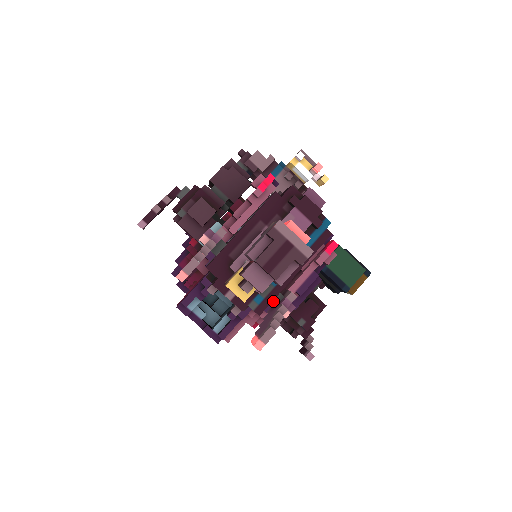
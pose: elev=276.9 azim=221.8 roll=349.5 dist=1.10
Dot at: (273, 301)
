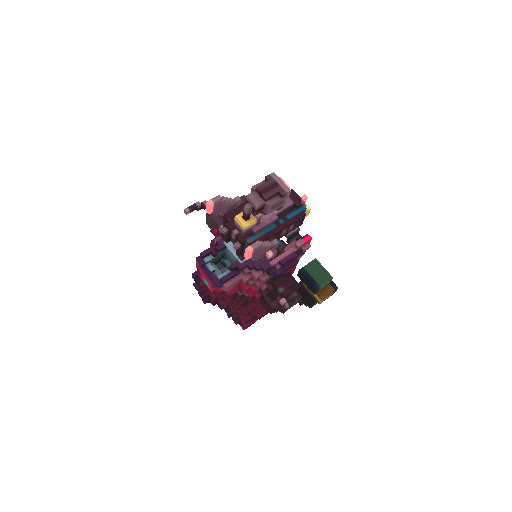
Dot at: occluded
